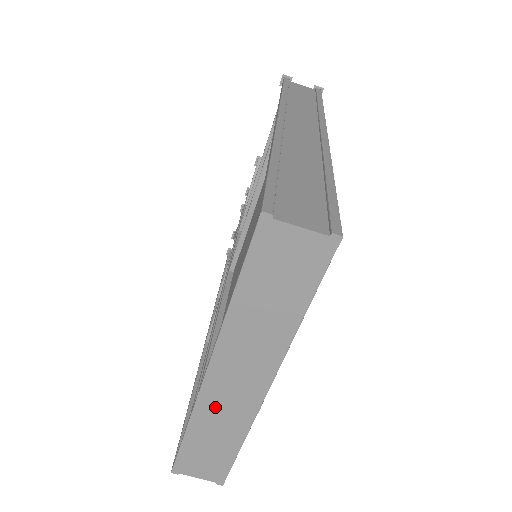
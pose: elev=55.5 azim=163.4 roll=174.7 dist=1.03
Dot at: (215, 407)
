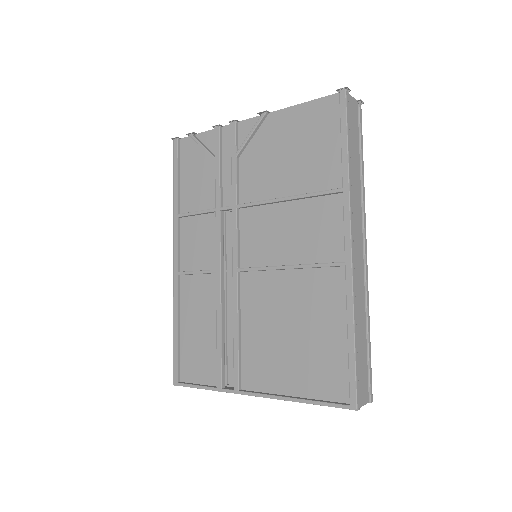
Dot at: occluded
